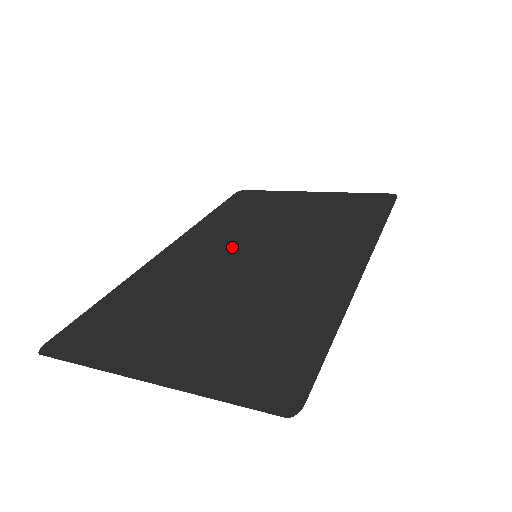
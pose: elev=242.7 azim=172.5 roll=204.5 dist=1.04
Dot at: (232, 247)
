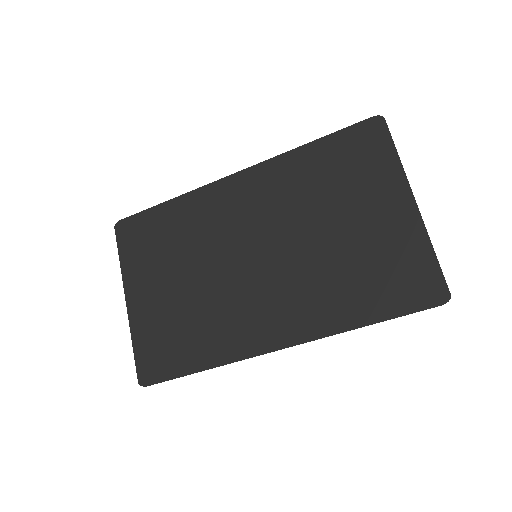
Dot at: (259, 225)
